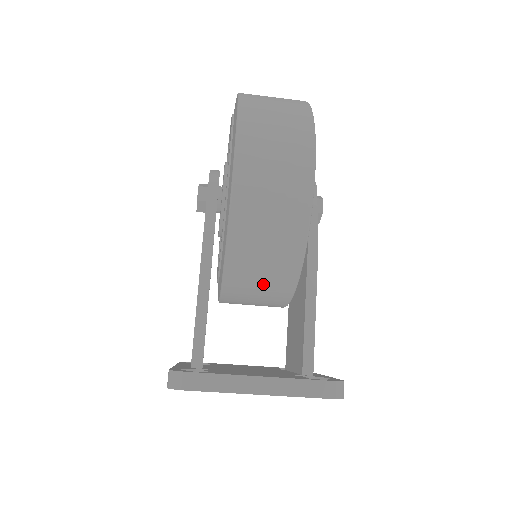
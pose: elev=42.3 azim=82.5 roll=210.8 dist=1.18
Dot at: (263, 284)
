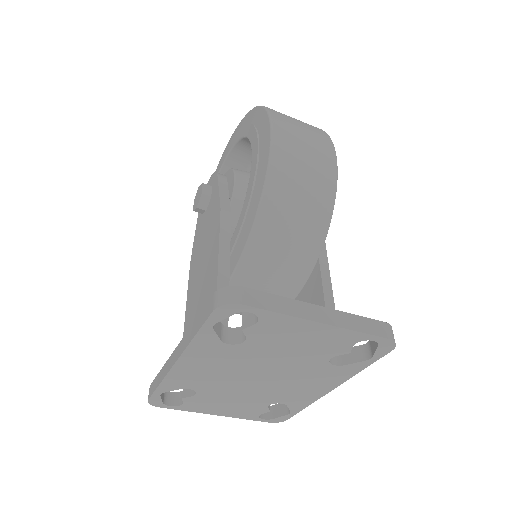
Dot at: (285, 254)
